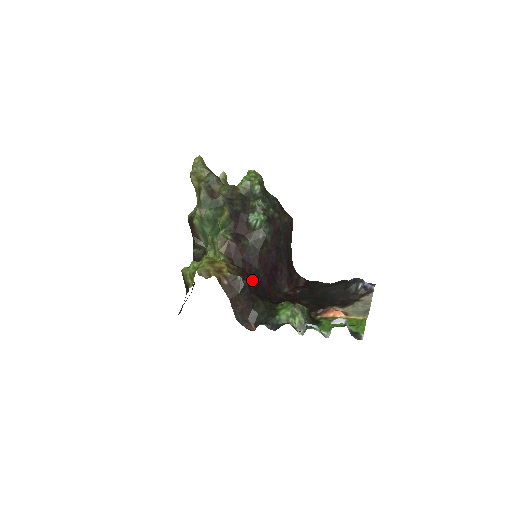
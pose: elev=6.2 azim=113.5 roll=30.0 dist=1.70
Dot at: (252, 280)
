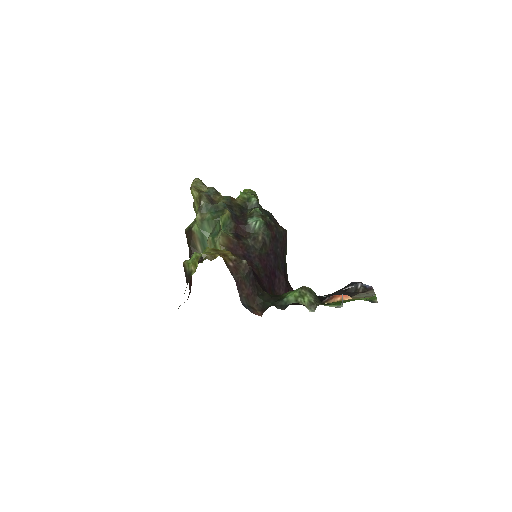
Dot at: (254, 273)
